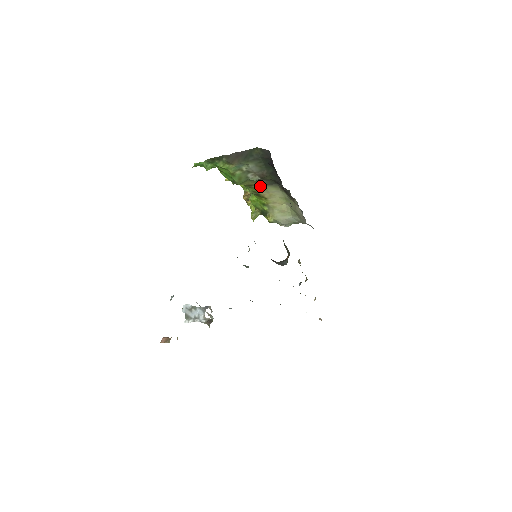
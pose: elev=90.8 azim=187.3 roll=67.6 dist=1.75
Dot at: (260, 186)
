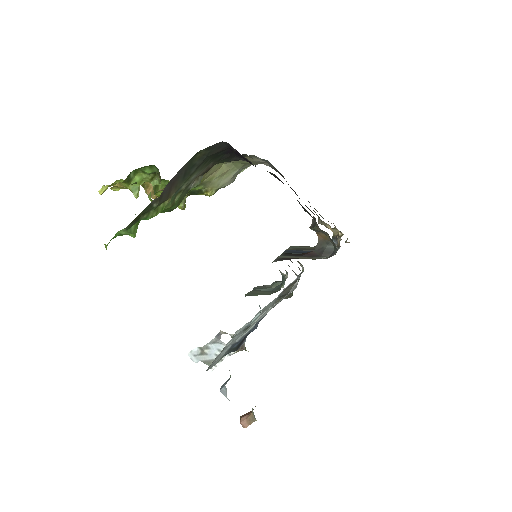
Dot at: occluded
